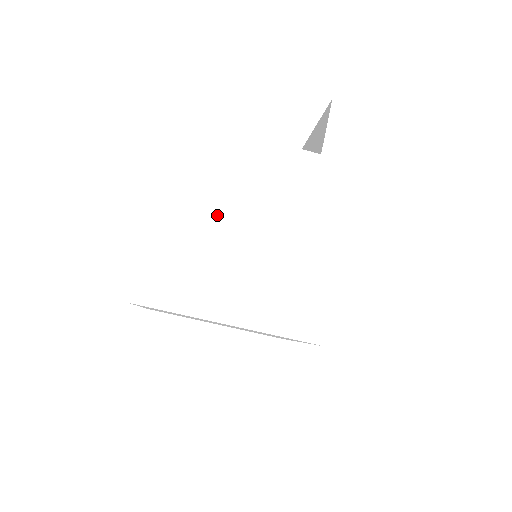
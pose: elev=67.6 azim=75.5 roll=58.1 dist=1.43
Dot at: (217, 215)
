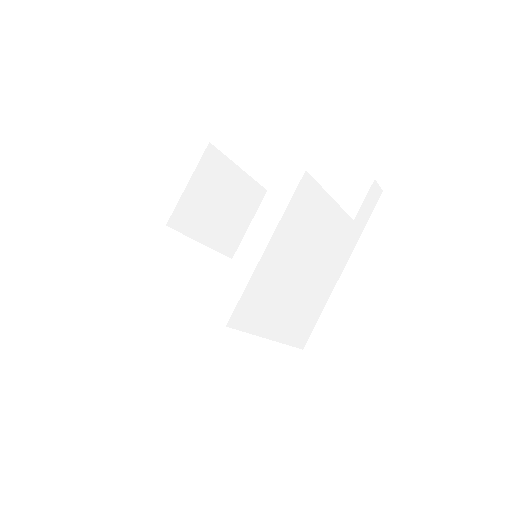
Dot at: (295, 259)
